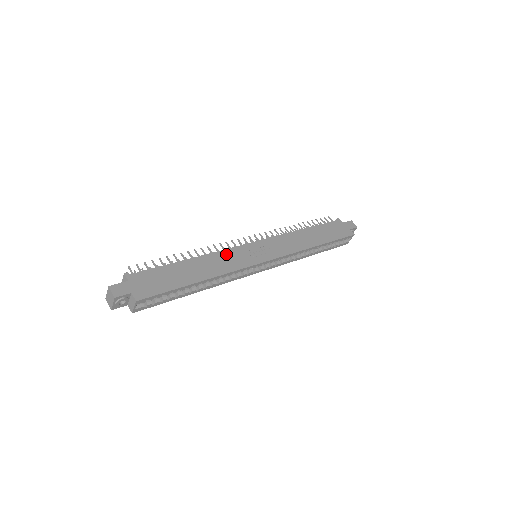
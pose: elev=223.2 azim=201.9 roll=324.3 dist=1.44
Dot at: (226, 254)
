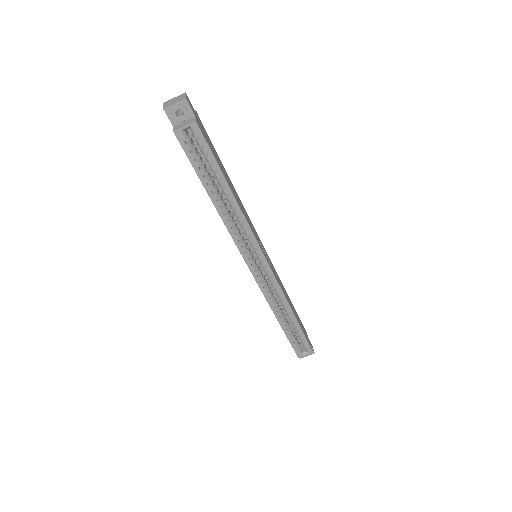
Dot at: (248, 217)
